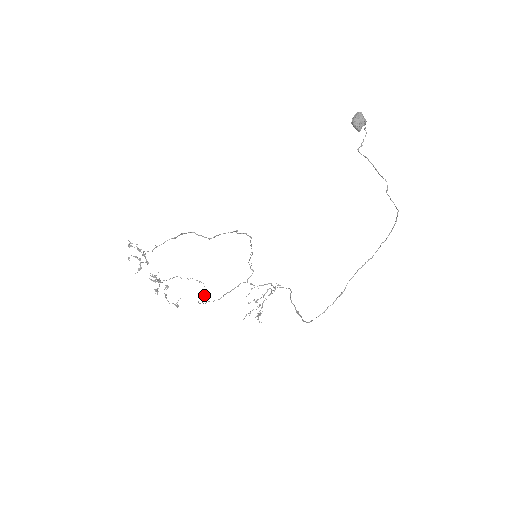
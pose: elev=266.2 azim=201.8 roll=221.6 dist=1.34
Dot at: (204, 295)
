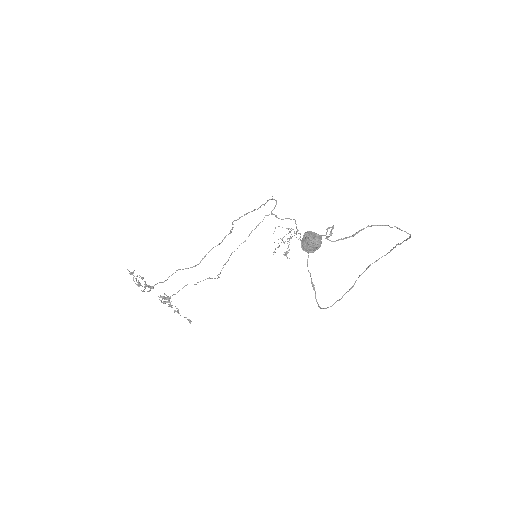
Dot at: occluded
